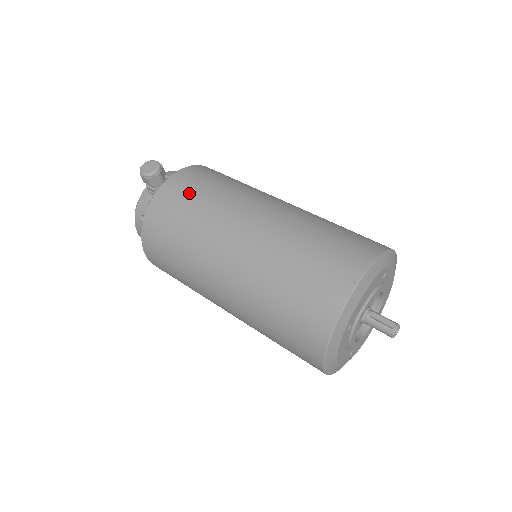
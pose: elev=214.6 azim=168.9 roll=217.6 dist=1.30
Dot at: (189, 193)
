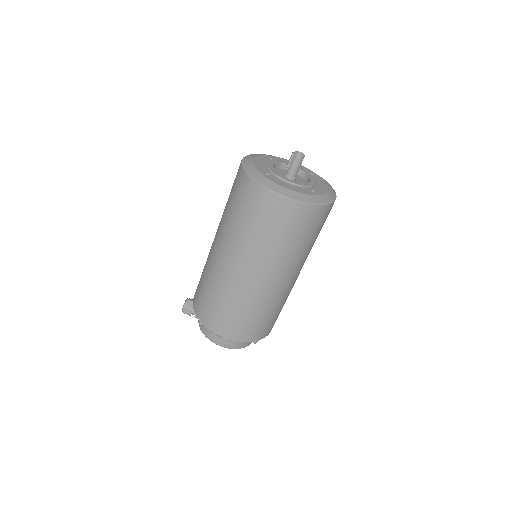
Dot at: occluded
